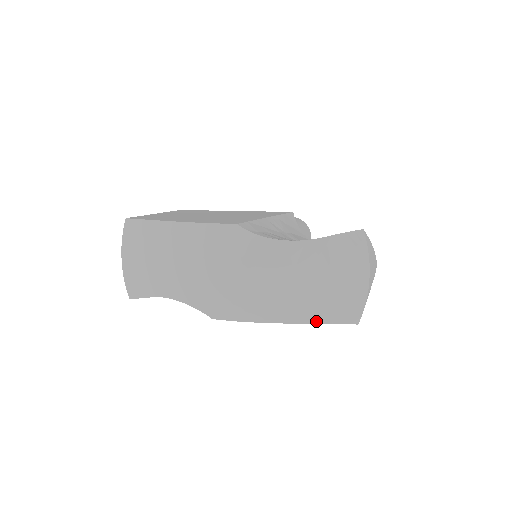
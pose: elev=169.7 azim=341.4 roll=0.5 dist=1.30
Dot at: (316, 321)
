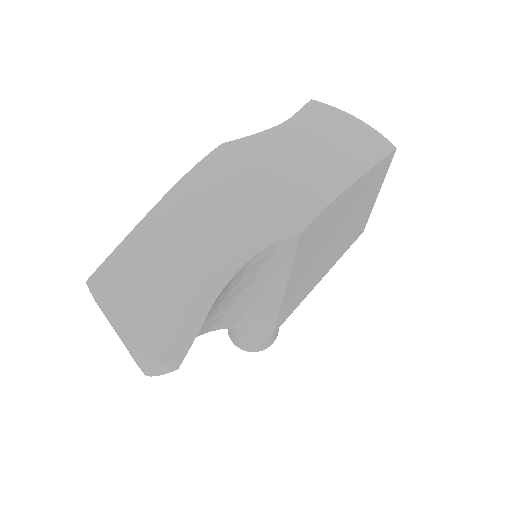
Dot at: (373, 163)
